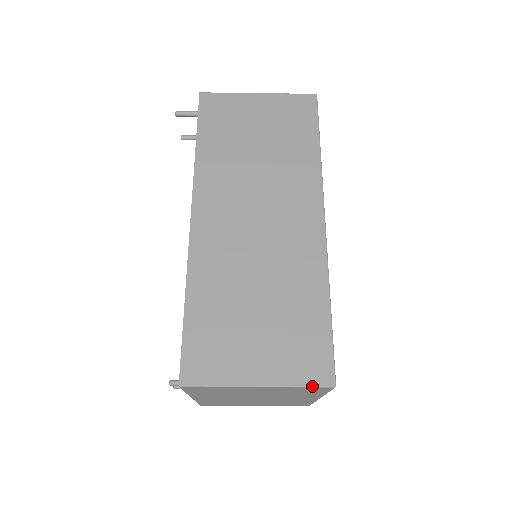
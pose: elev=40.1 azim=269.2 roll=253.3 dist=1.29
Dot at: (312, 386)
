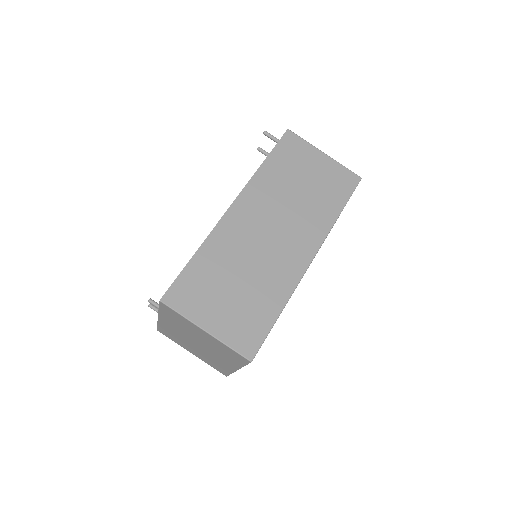
Dot at: (238, 352)
